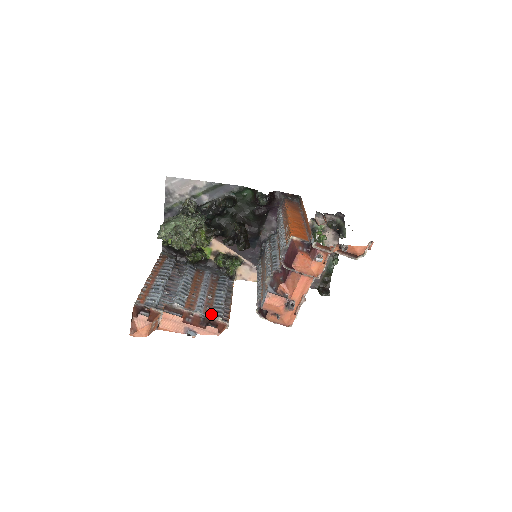
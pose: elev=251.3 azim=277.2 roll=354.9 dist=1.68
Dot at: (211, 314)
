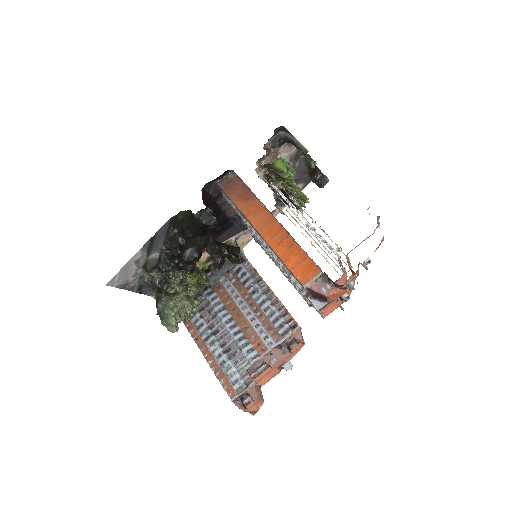
Dot at: (280, 336)
